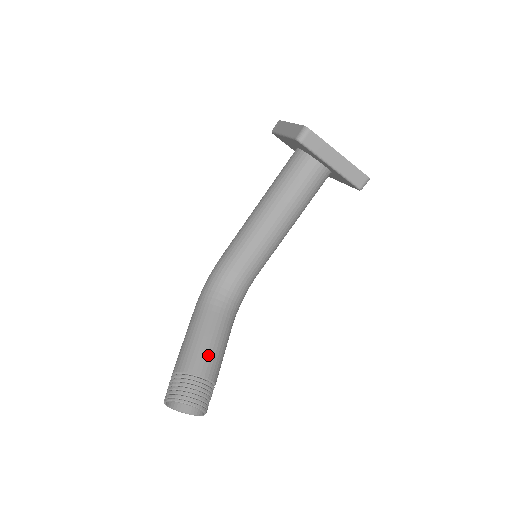
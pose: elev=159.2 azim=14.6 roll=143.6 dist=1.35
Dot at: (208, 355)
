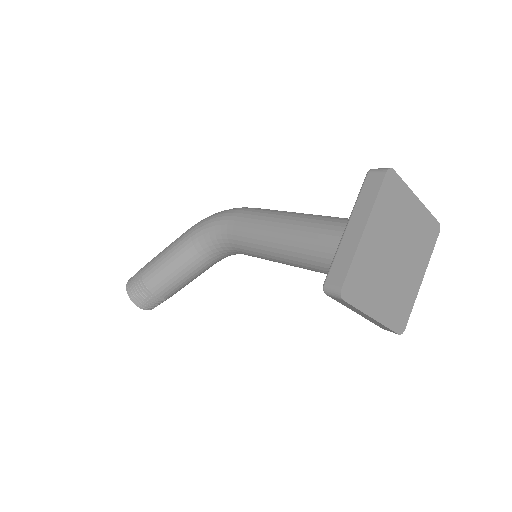
Dot at: (170, 286)
